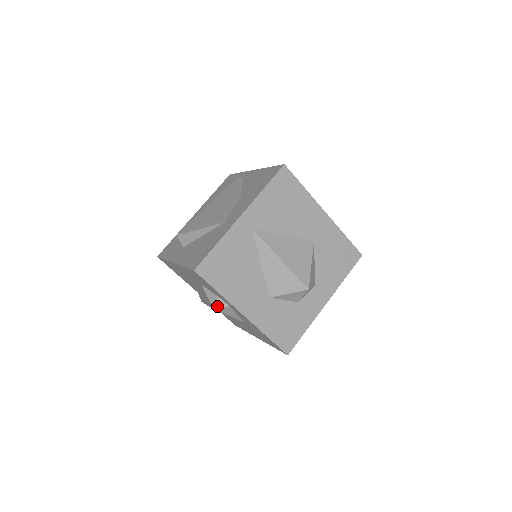
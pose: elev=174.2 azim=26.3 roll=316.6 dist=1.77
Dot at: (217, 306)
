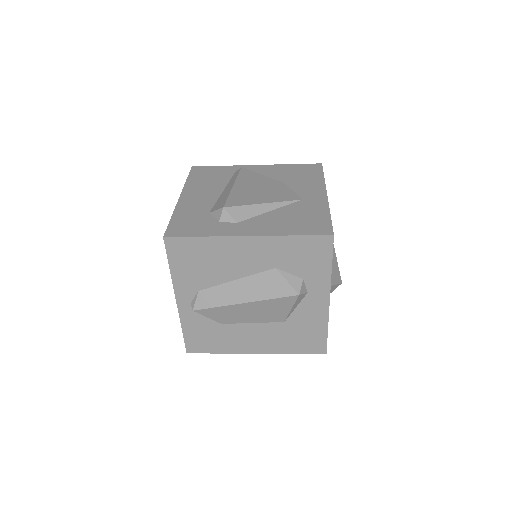
Dot at: (301, 291)
